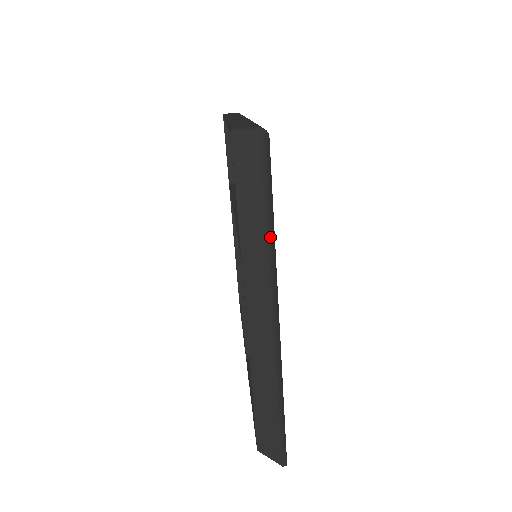
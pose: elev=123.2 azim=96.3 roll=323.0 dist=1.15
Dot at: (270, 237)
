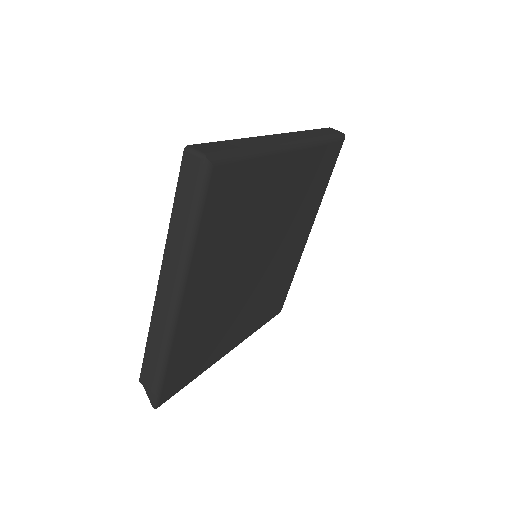
Dot at: (188, 240)
